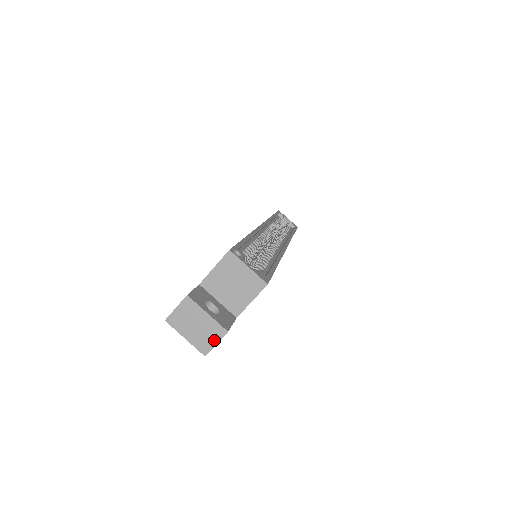
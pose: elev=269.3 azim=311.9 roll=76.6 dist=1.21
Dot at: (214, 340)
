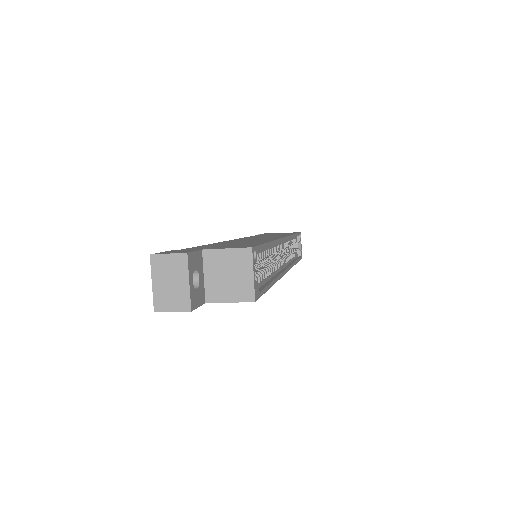
Dot at: (174, 307)
